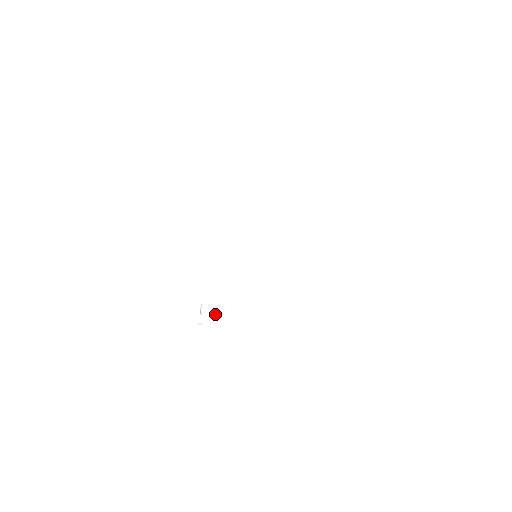
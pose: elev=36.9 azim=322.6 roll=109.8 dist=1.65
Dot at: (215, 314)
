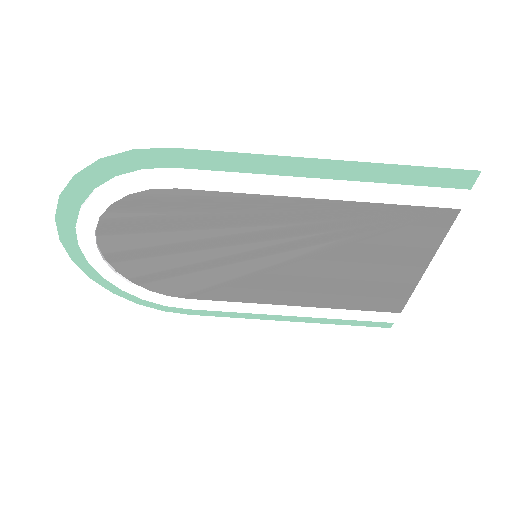
Dot at: (194, 170)
